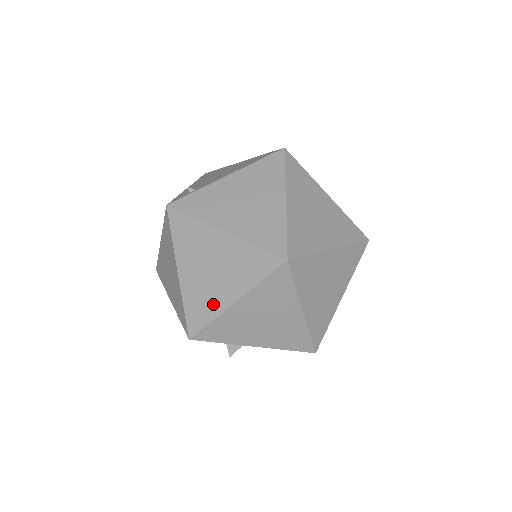
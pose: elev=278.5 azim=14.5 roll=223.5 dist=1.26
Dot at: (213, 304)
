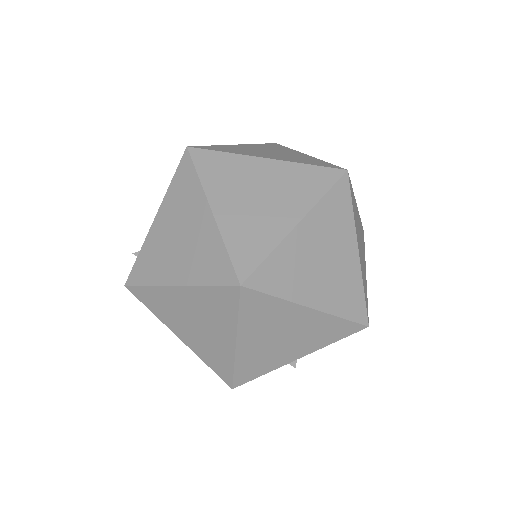
Dot at: (222, 353)
